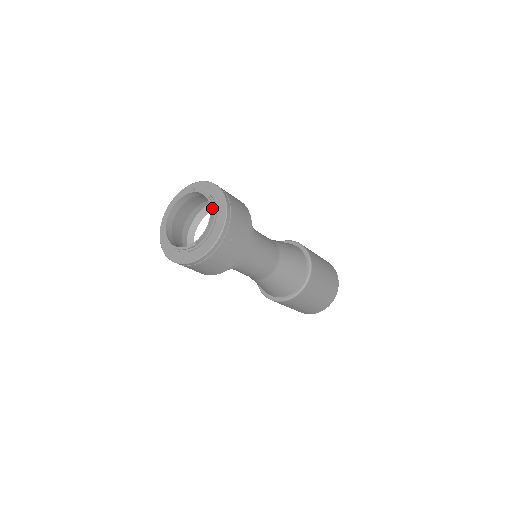
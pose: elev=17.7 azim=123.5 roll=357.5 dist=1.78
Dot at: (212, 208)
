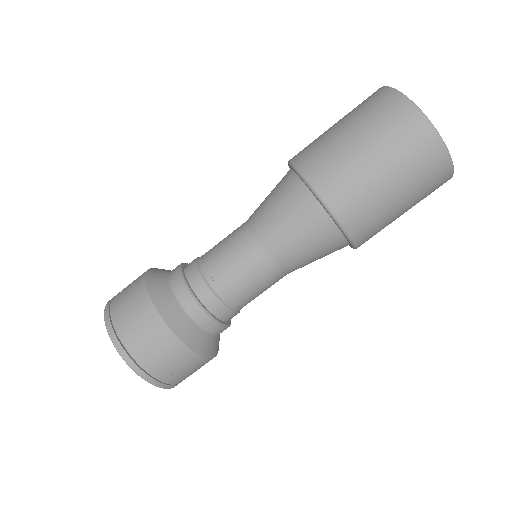
Dot at: occluded
